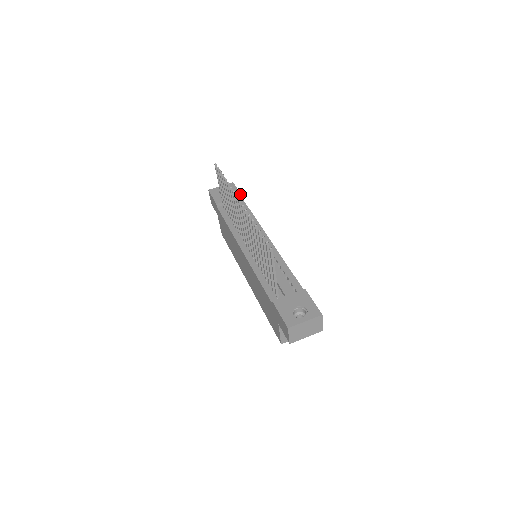
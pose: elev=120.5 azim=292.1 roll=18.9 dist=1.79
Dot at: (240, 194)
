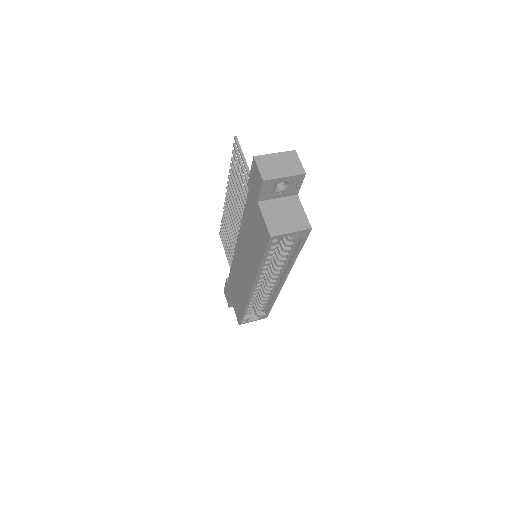
Dot at: occluded
